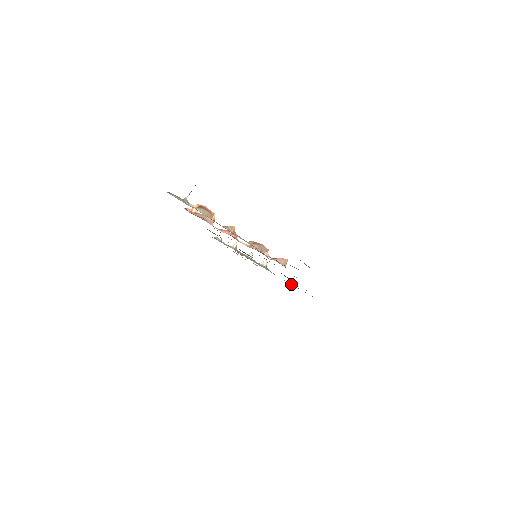
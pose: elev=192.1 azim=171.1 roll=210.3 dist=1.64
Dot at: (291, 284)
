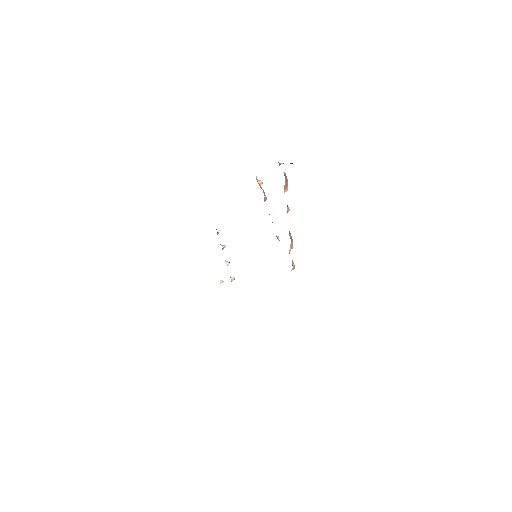
Dot at: occluded
